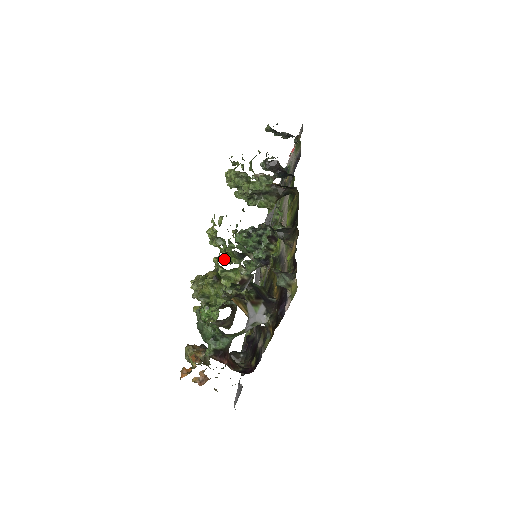
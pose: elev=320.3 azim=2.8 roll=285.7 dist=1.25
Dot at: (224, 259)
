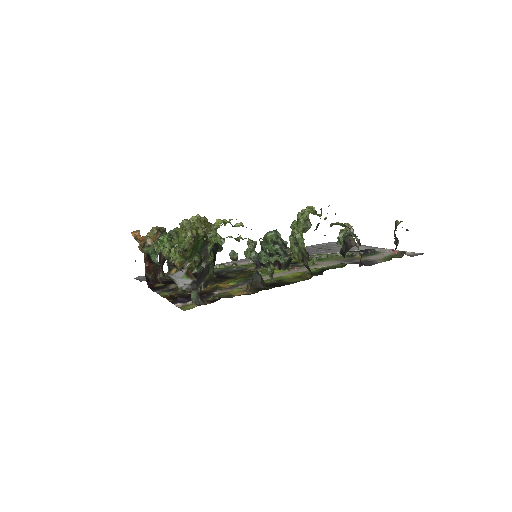
Dot at: occluded
